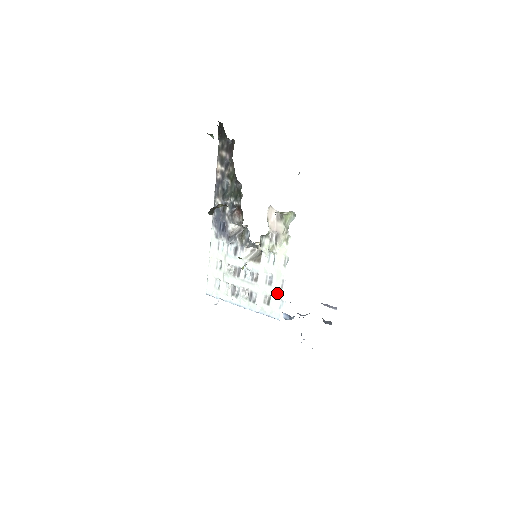
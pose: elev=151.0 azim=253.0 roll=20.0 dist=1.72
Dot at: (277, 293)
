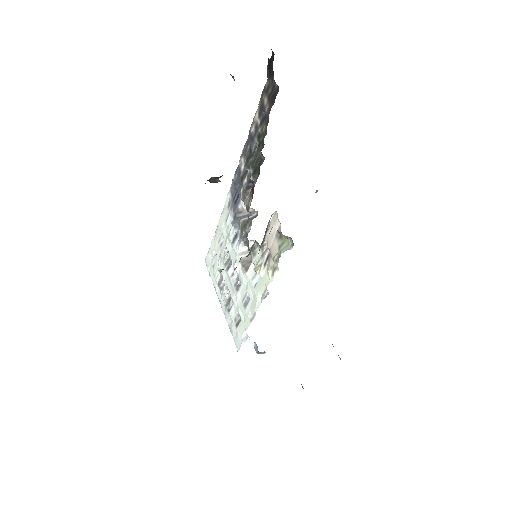
Dot at: (246, 322)
